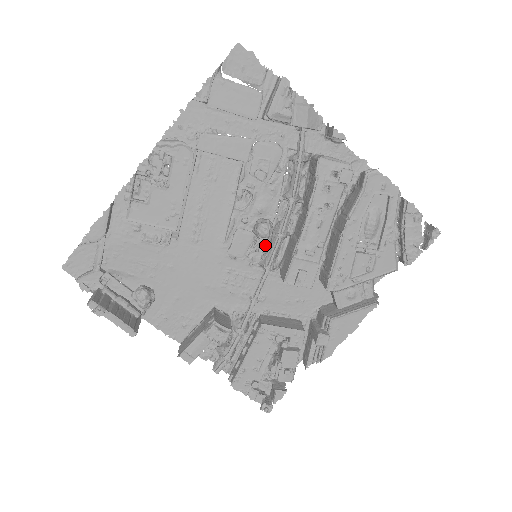
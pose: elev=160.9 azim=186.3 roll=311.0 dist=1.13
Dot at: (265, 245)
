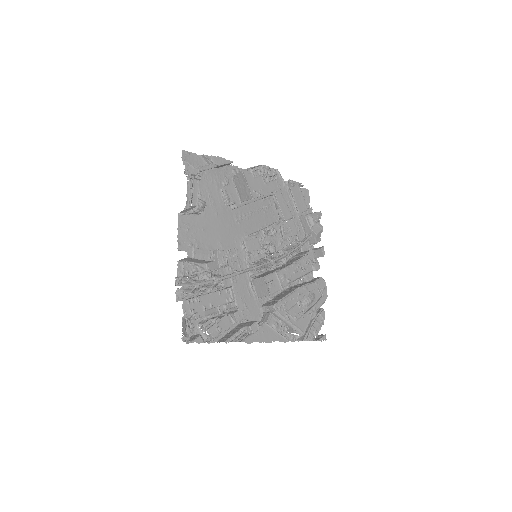
Dot at: (258, 260)
